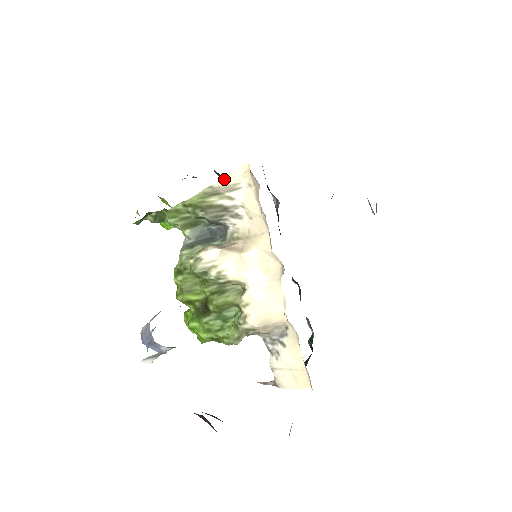
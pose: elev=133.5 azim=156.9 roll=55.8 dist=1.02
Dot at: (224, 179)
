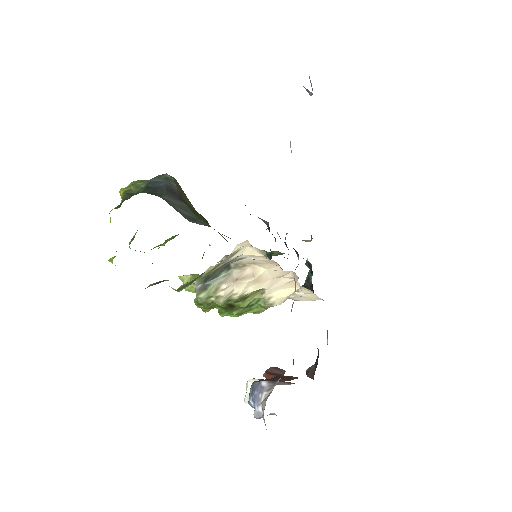
Dot at: (226, 257)
